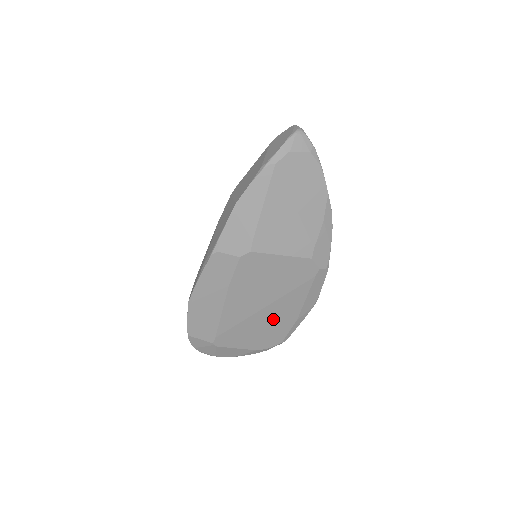
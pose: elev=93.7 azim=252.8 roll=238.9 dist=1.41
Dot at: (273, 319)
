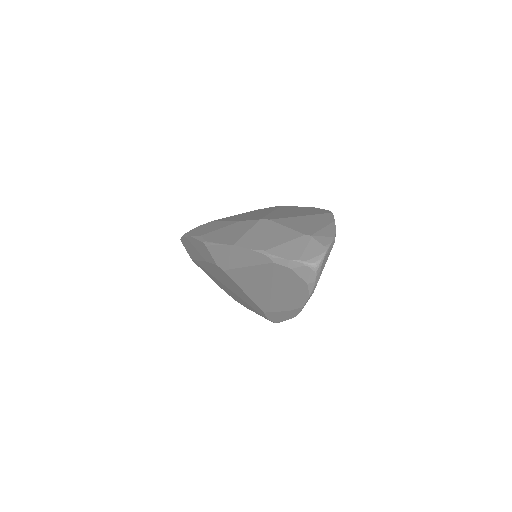
Dot at: occluded
